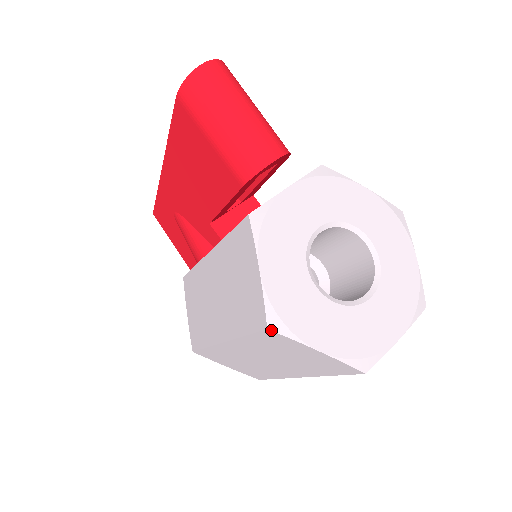
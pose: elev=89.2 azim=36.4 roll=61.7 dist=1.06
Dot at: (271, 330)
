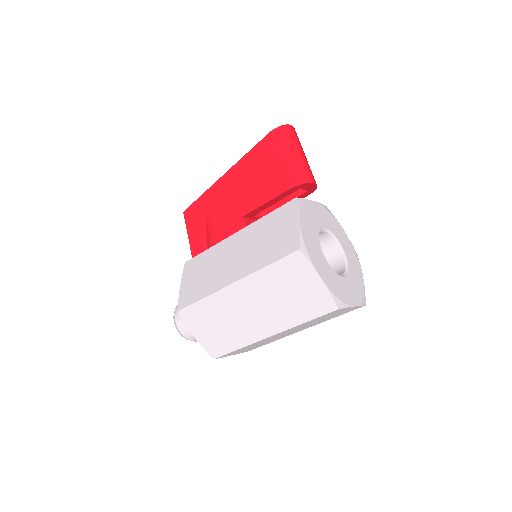
Dot at: (301, 251)
